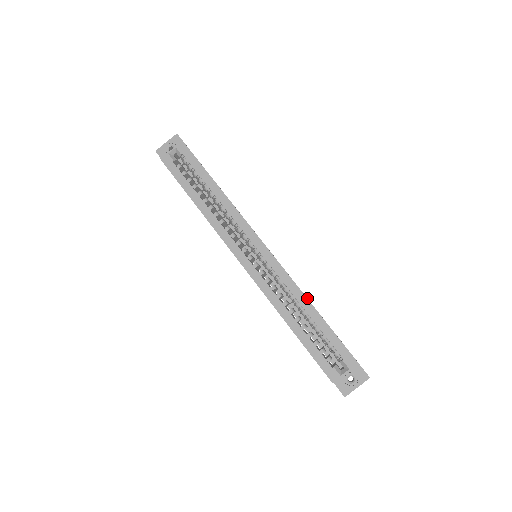
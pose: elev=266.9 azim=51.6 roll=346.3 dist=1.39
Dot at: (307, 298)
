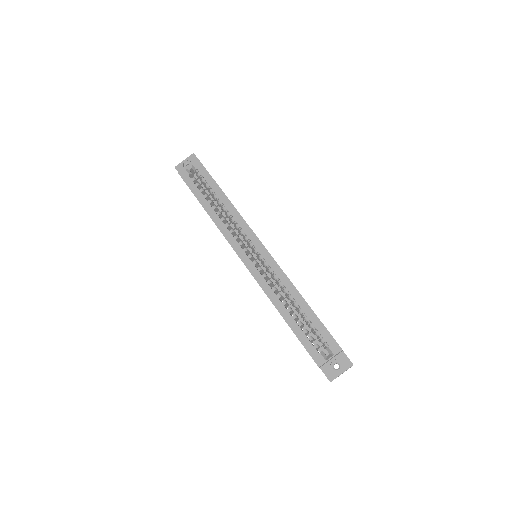
Dot at: occluded
